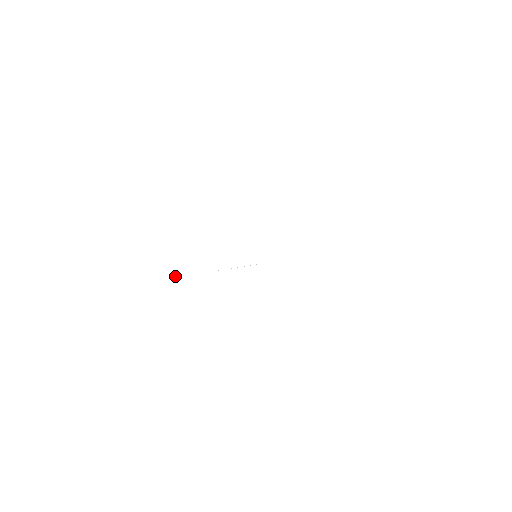
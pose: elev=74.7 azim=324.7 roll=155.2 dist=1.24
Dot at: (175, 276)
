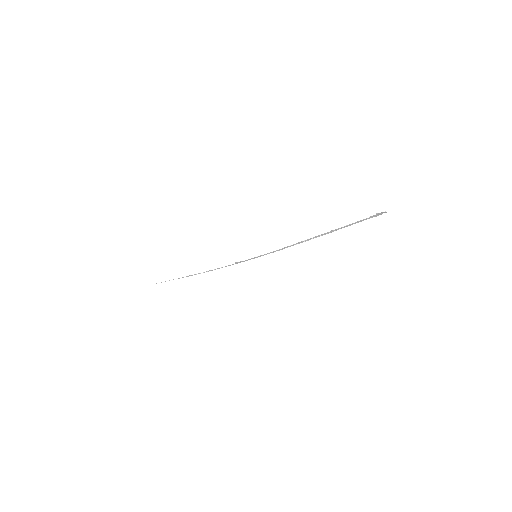
Dot at: (383, 212)
